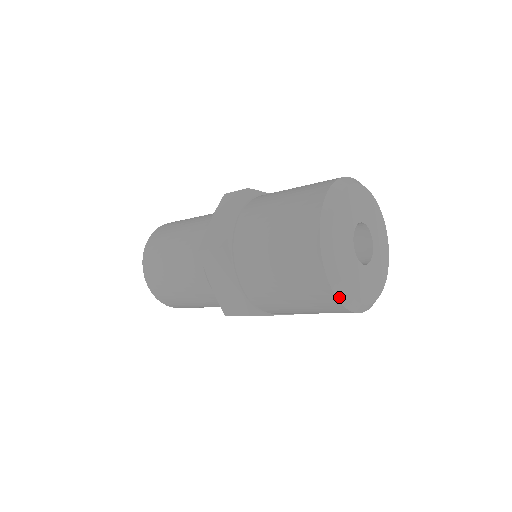
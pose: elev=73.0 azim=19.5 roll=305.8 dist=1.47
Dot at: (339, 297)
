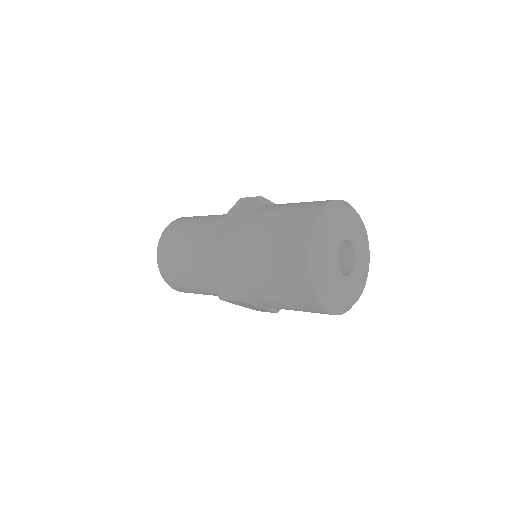
Dot at: occluded
